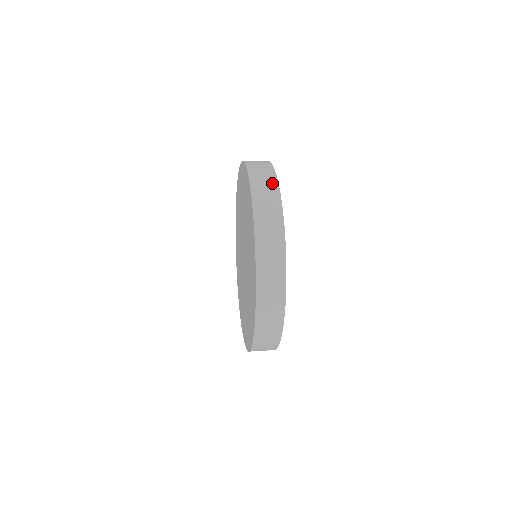
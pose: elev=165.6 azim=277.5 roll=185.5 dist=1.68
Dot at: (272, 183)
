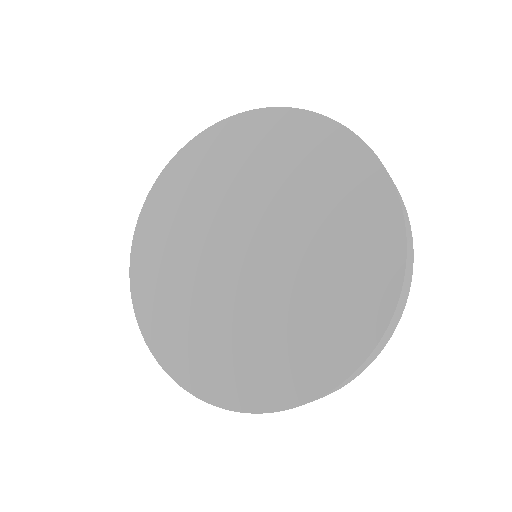
Dot at: (413, 256)
